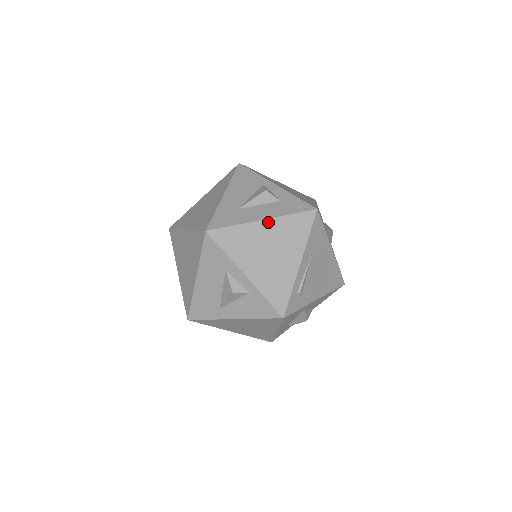
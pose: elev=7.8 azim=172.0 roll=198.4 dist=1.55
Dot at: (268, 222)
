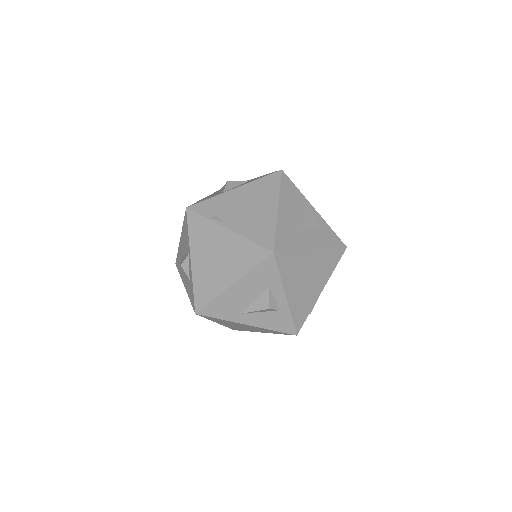
Dot at: (316, 252)
